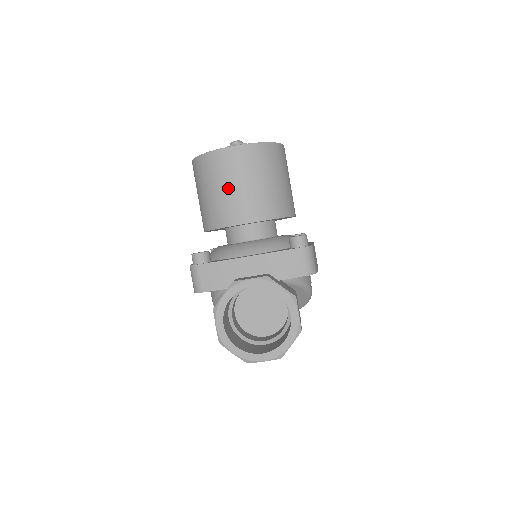
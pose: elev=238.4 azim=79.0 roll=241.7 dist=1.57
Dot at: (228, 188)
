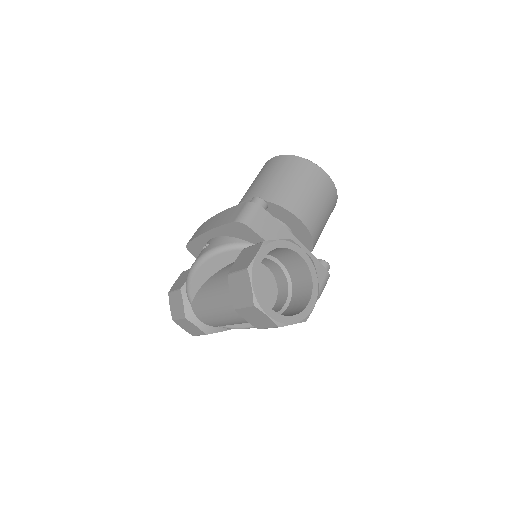
Dot at: (308, 191)
